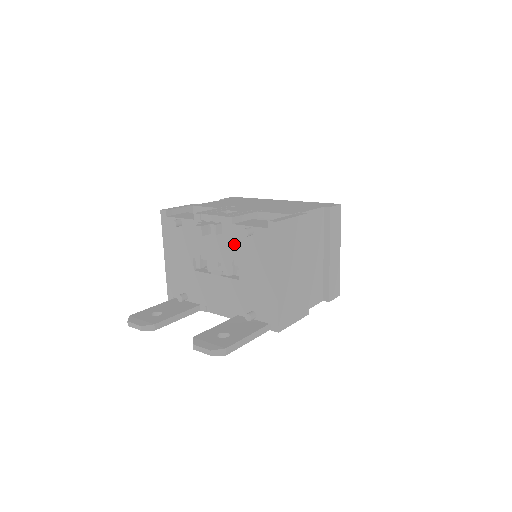
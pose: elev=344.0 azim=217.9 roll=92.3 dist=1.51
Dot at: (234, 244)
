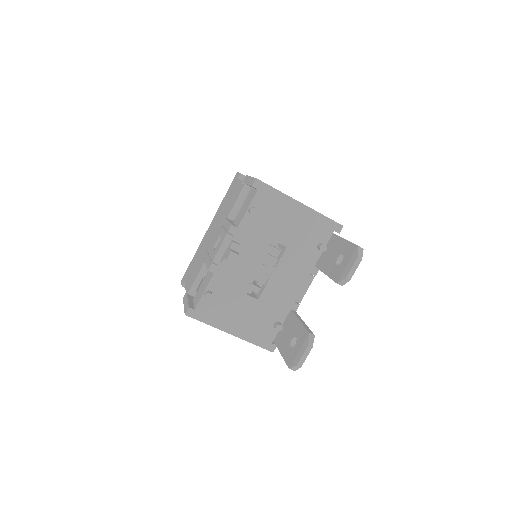
Dot at: (255, 235)
